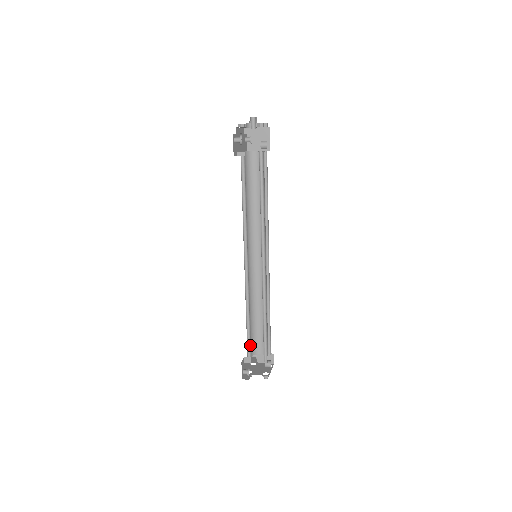
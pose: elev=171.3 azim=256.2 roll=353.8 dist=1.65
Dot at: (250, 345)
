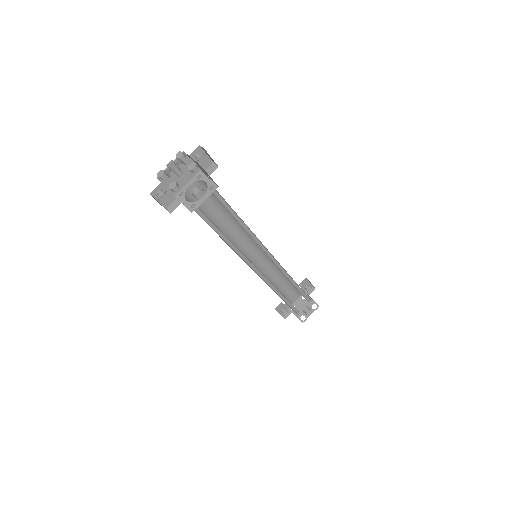
Dot at: occluded
